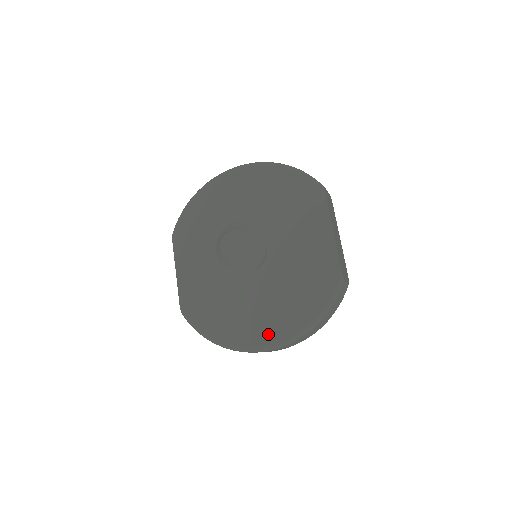
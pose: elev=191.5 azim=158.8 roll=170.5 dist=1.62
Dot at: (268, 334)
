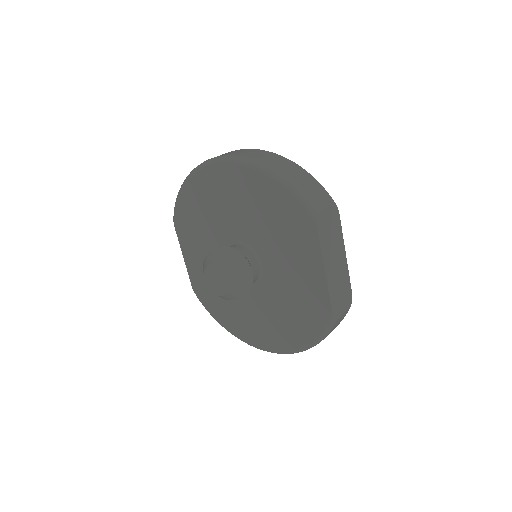
Dot at: (267, 342)
